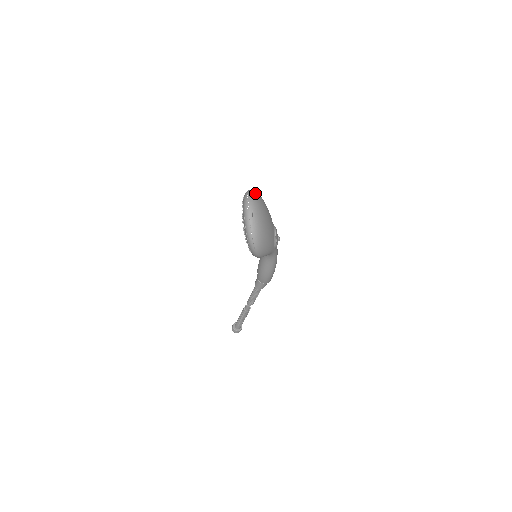
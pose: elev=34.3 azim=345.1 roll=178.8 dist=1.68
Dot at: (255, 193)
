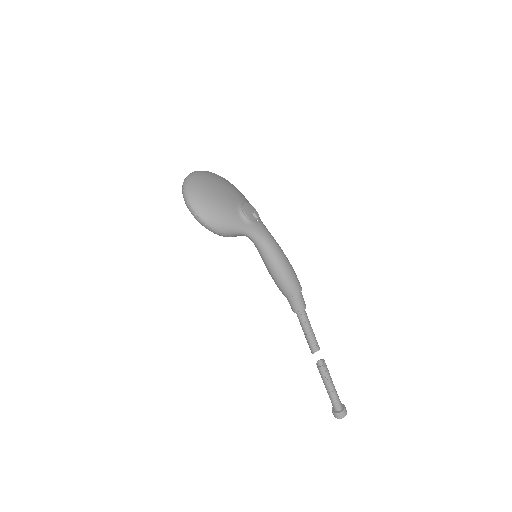
Dot at: (206, 171)
